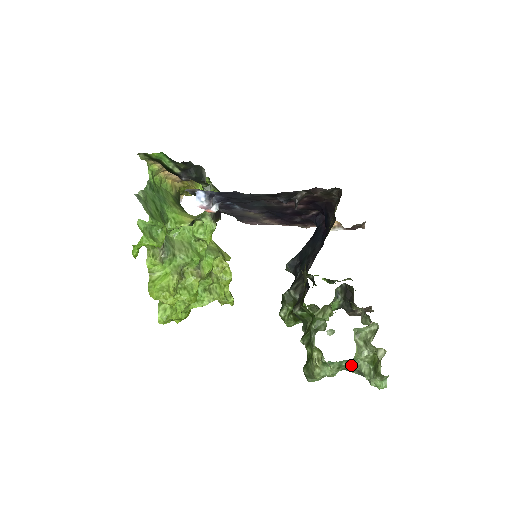
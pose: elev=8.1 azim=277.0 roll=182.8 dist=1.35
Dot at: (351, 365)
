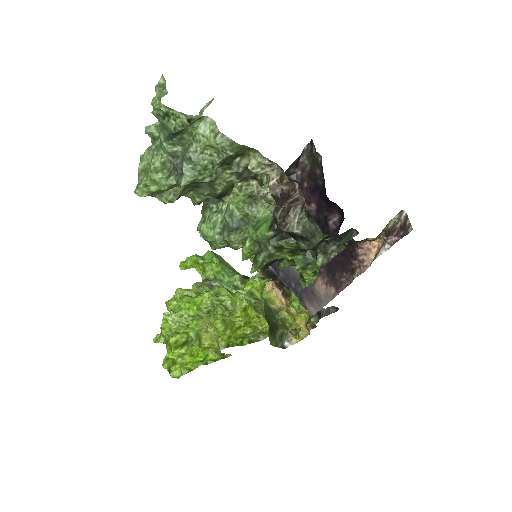
Dot at: occluded
